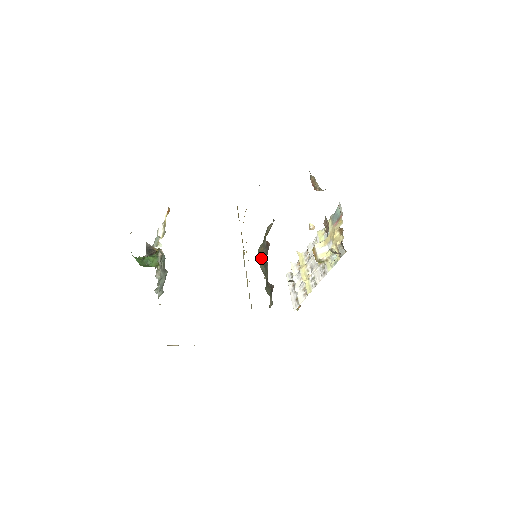
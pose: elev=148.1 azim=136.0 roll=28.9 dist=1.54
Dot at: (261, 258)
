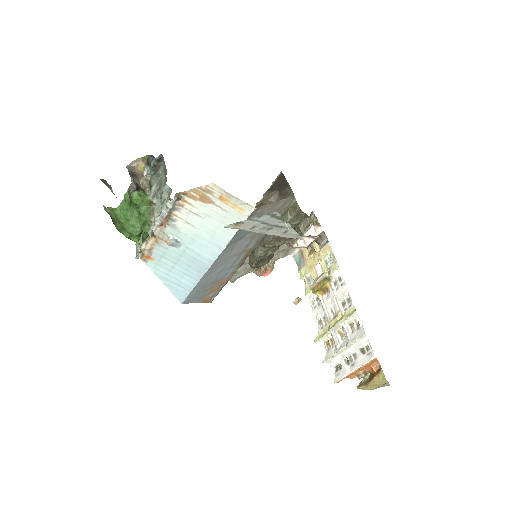
Dot at: (260, 244)
